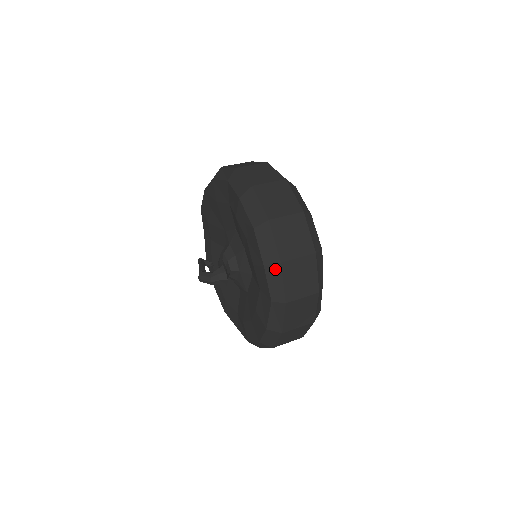
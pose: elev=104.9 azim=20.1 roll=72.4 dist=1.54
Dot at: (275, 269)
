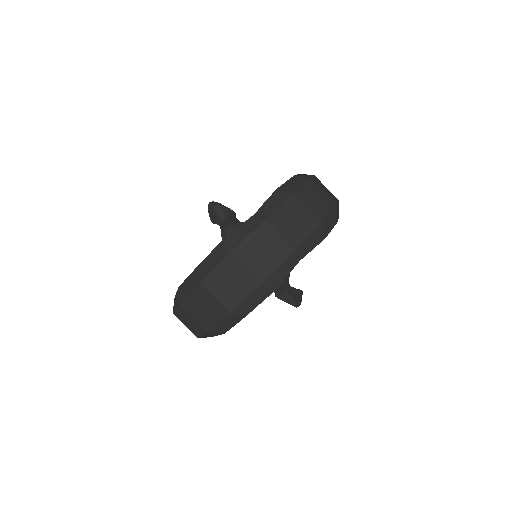
Dot at: (284, 194)
